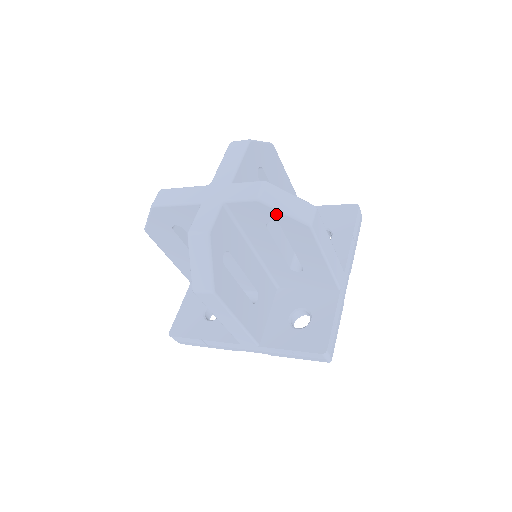
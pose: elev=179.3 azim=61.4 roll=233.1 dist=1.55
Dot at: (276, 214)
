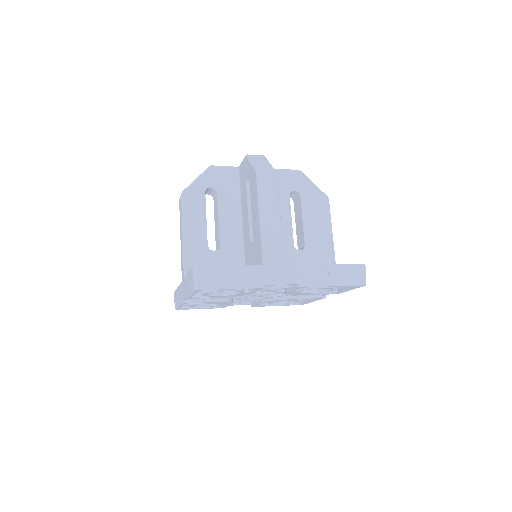
Dot at: (249, 166)
